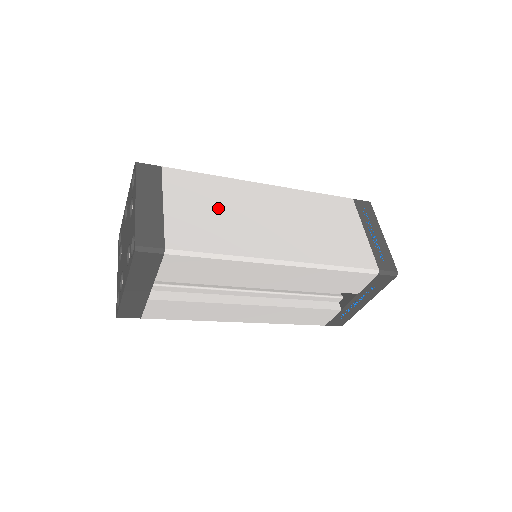
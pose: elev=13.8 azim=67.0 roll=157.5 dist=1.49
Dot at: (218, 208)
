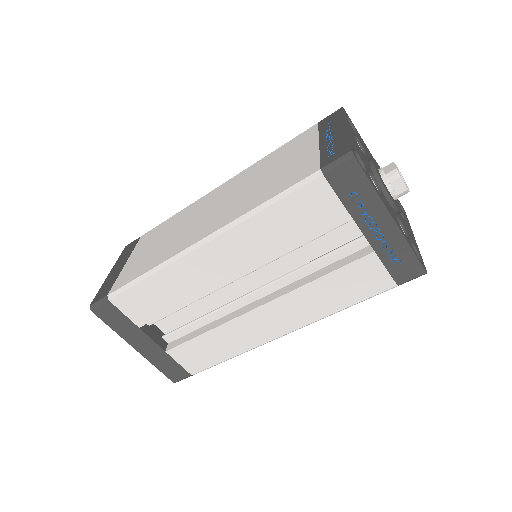
Dot at: (166, 236)
